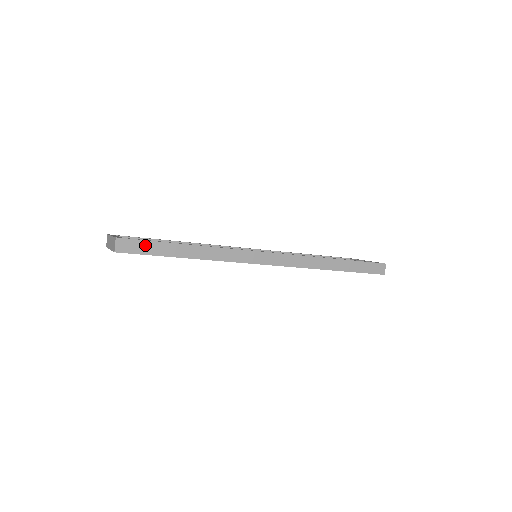
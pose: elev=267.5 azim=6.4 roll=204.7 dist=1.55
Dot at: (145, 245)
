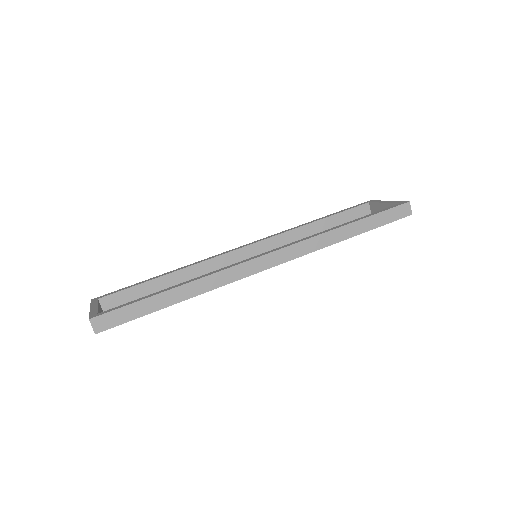
Dot at: (124, 312)
